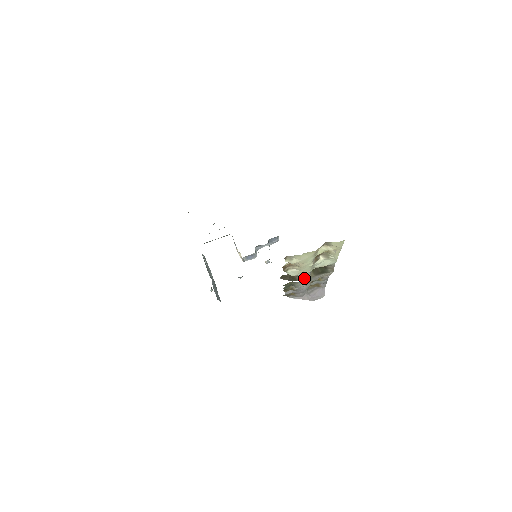
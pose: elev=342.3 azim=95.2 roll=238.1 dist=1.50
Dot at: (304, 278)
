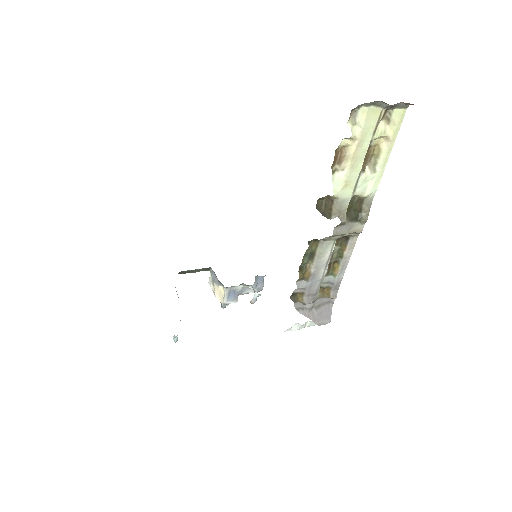
Dot at: (340, 213)
